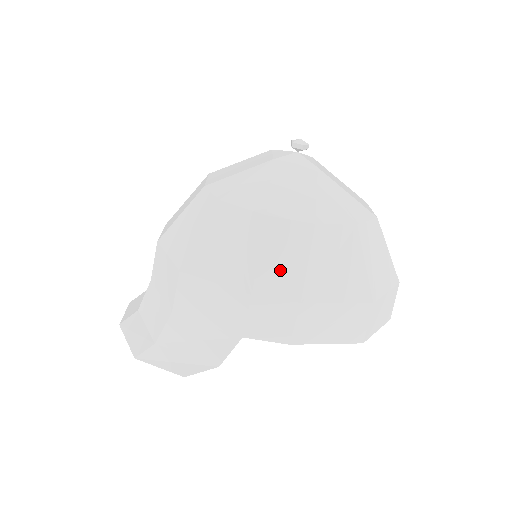
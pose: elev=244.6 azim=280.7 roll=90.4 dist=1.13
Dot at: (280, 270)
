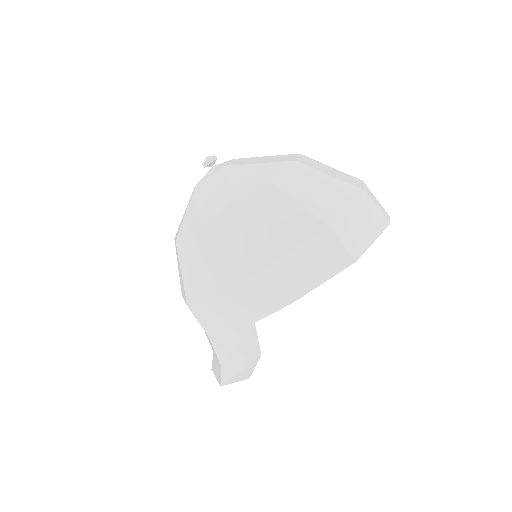
Dot at: (235, 257)
